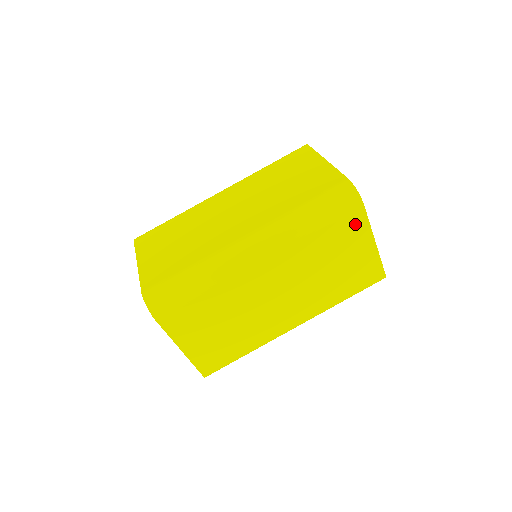
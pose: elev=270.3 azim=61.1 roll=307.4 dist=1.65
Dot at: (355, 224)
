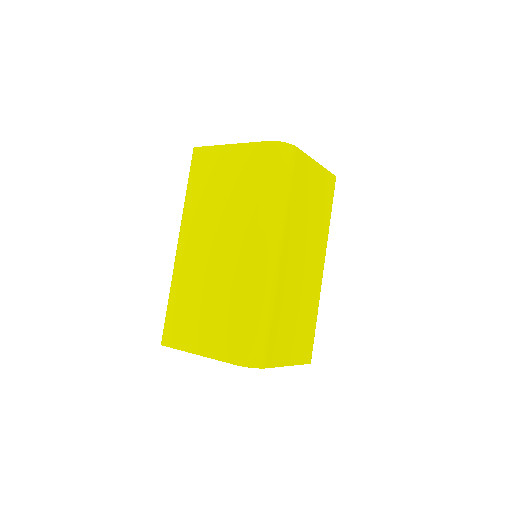
Dot at: (302, 165)
